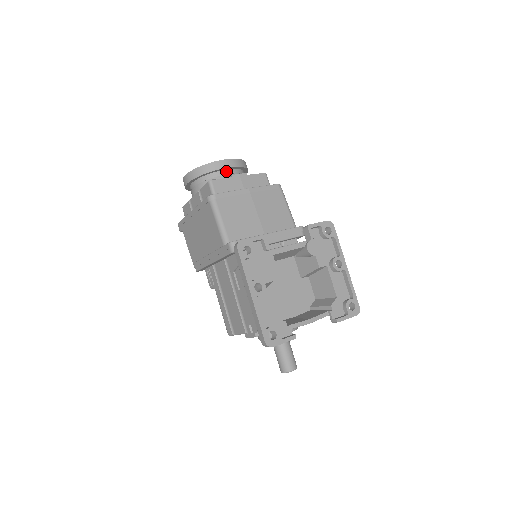
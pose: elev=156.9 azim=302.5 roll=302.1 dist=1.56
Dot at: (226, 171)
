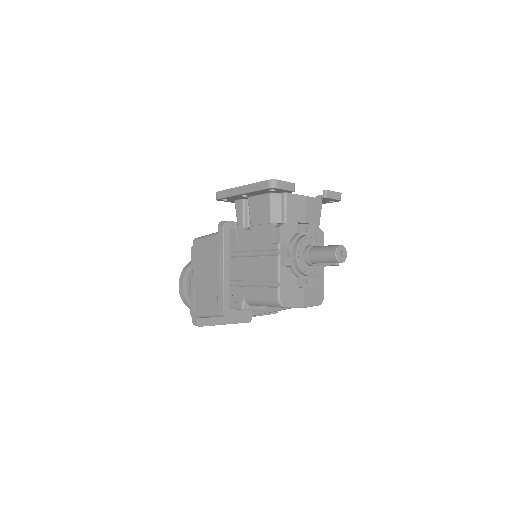
Dot at: occluded
